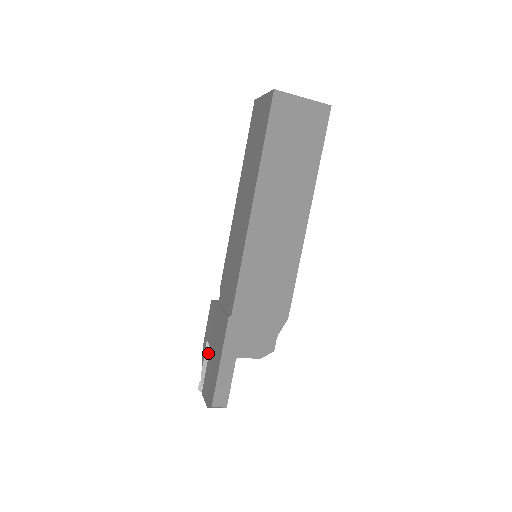
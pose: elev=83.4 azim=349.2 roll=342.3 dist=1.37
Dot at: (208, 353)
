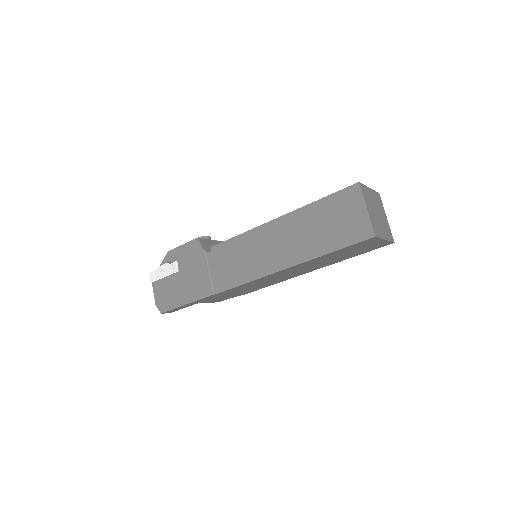
Dot at: (174, 271)
